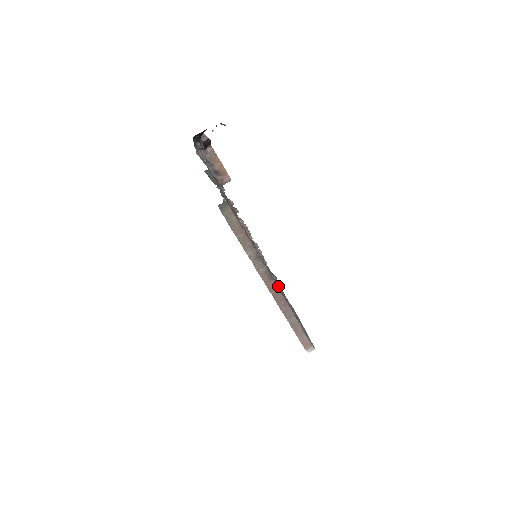
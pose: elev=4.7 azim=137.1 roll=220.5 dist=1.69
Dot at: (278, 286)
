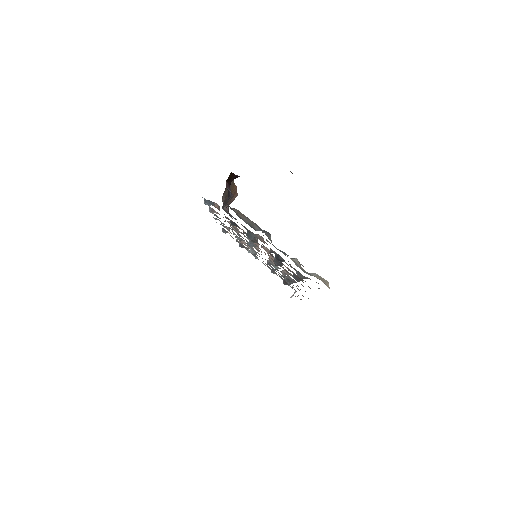
Dot at: occluded
